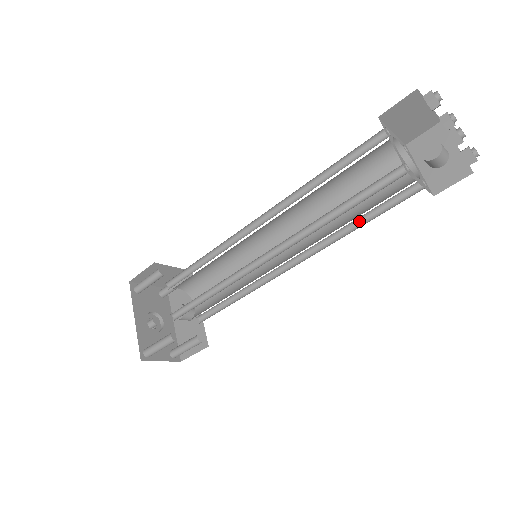
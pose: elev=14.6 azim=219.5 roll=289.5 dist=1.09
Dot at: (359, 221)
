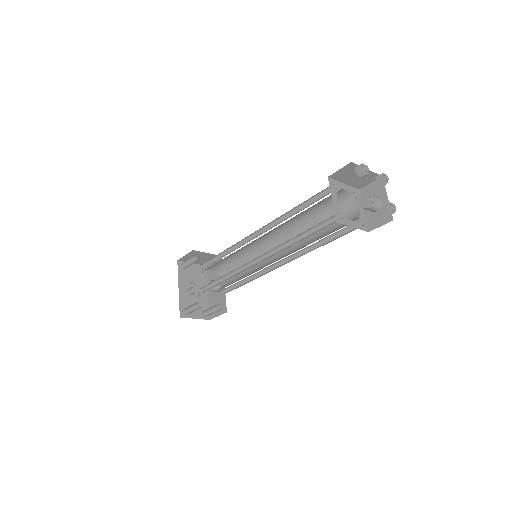
Dot at: (322, 242)
